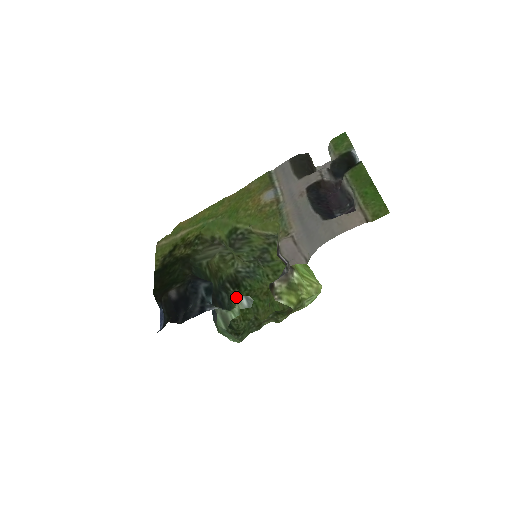
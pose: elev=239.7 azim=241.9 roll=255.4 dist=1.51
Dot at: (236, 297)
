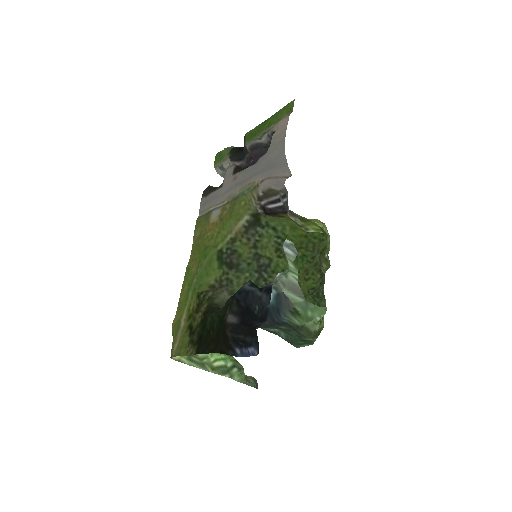
Dot at: occluded
